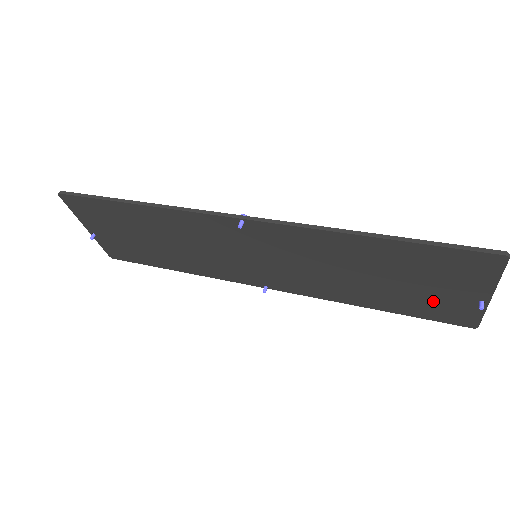
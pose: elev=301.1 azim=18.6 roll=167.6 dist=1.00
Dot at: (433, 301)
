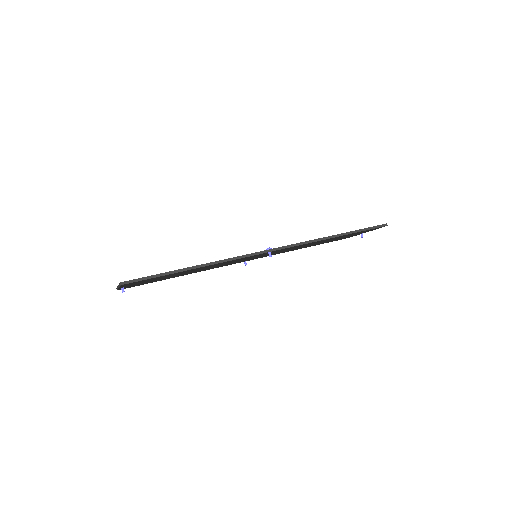
Dot at: occluded
